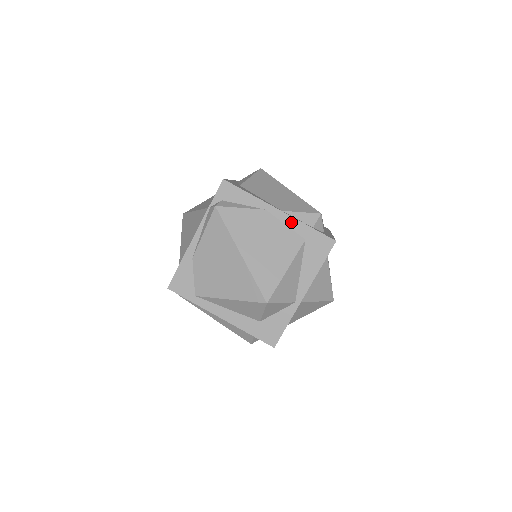
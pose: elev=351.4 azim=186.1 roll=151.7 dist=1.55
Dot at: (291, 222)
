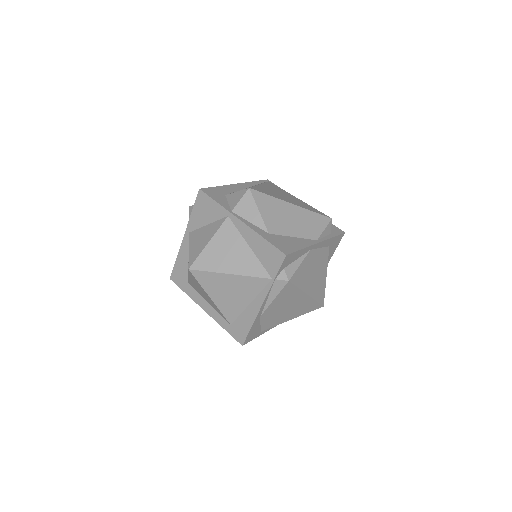
Dot at: (324, 244)
